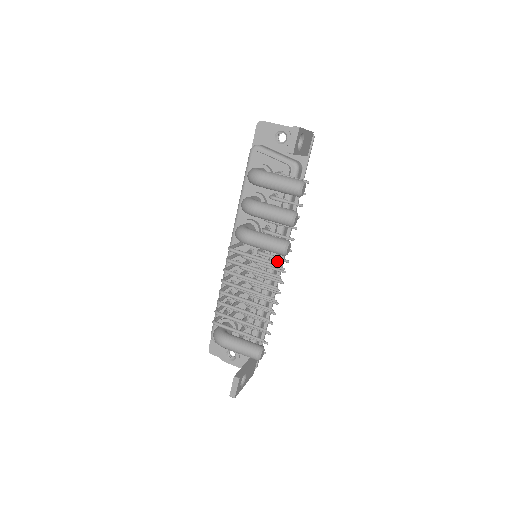
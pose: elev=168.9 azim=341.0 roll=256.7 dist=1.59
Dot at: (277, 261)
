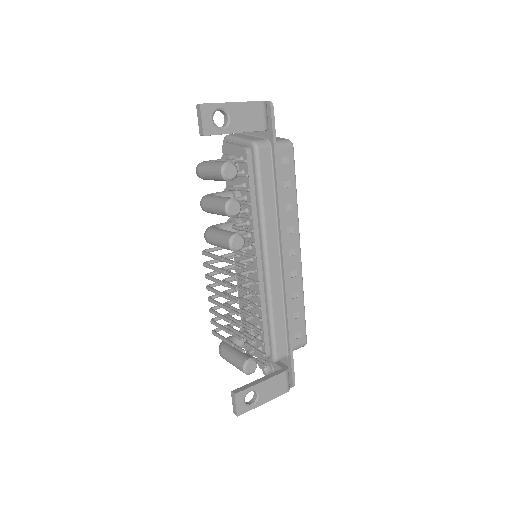
Dot at: (271, 259)
